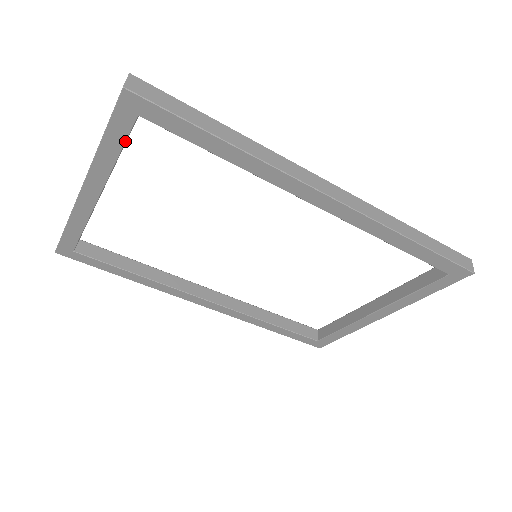
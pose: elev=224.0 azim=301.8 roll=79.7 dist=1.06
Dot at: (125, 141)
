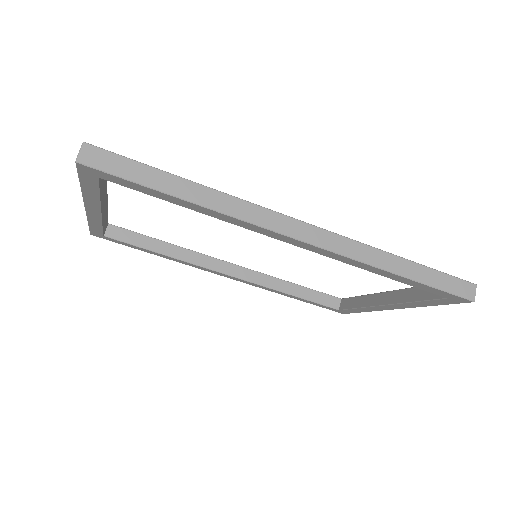
Dot at: (99, 189)
